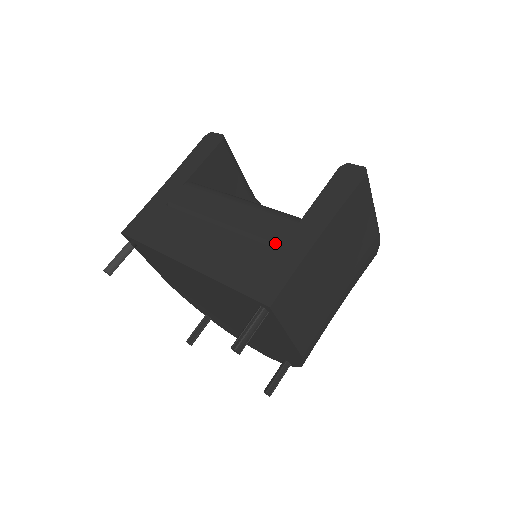
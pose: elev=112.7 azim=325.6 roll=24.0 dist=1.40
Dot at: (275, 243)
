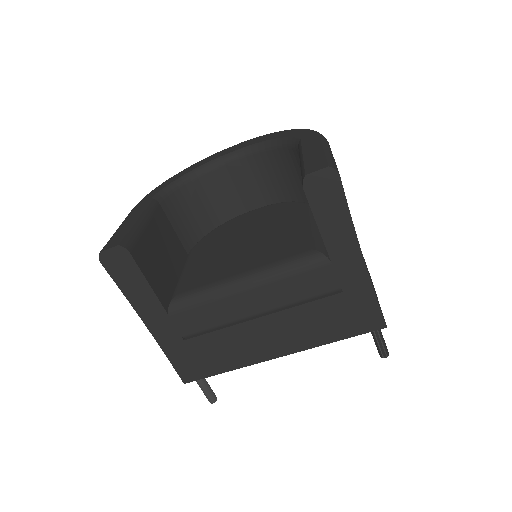
Dot at: (332, 291)
